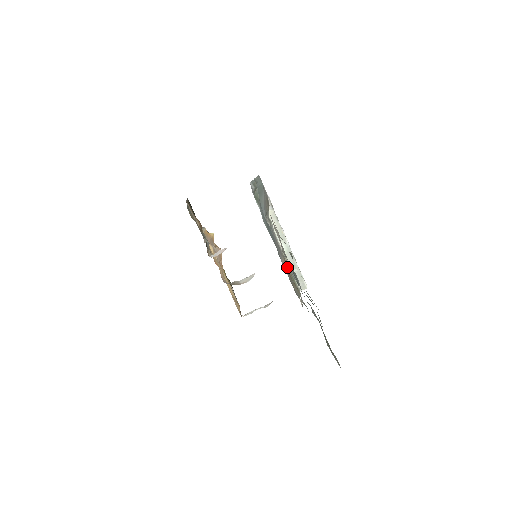
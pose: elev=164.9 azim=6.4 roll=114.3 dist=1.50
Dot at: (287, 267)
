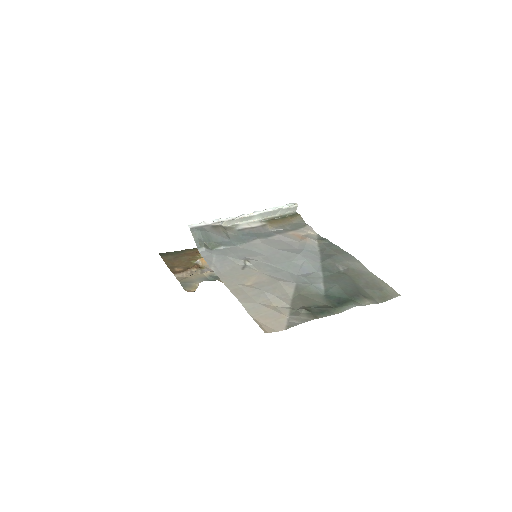
Dot at: (274, 221)
